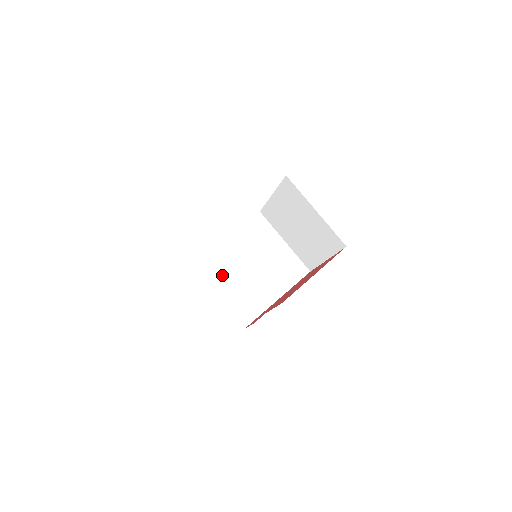
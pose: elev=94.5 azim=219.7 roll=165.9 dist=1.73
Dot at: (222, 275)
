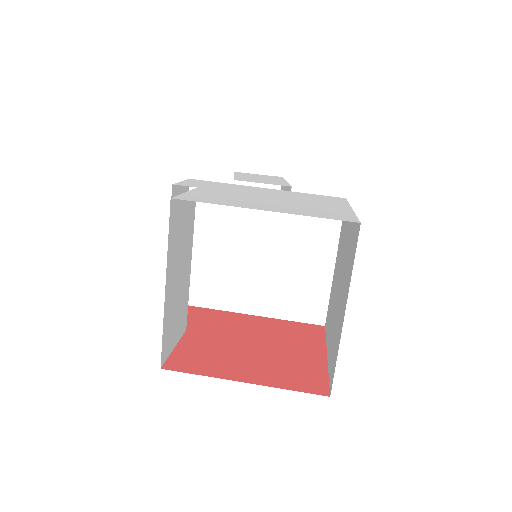
Dot at: (214, 228)
